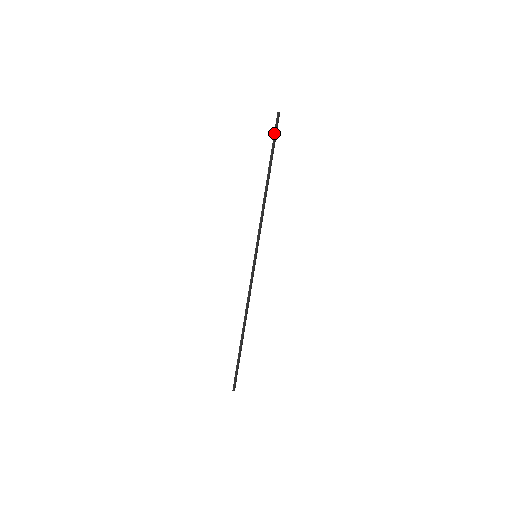
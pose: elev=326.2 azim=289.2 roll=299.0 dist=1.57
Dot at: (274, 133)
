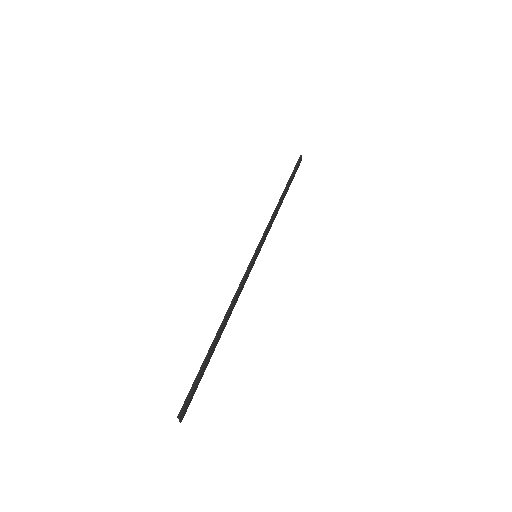
Dot at: (295, 166)
